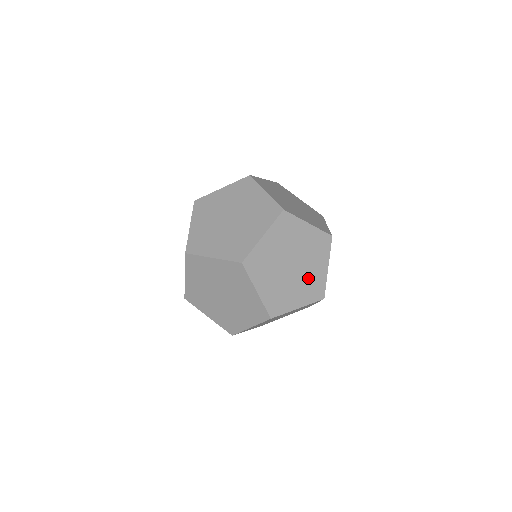
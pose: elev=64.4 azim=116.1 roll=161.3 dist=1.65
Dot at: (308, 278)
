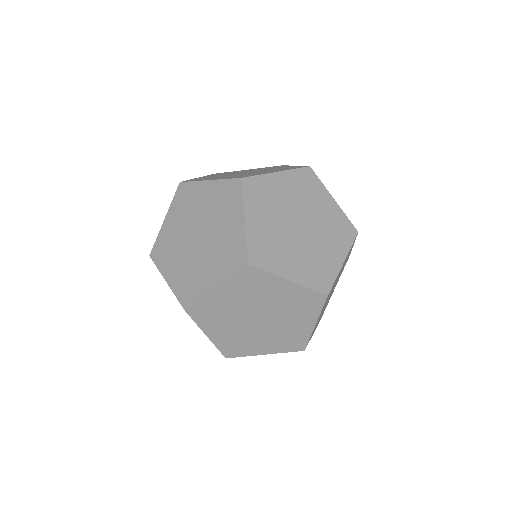
Dot at: (314, 255)
